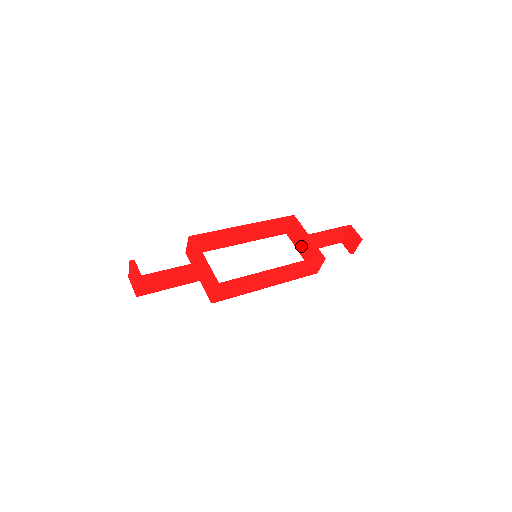
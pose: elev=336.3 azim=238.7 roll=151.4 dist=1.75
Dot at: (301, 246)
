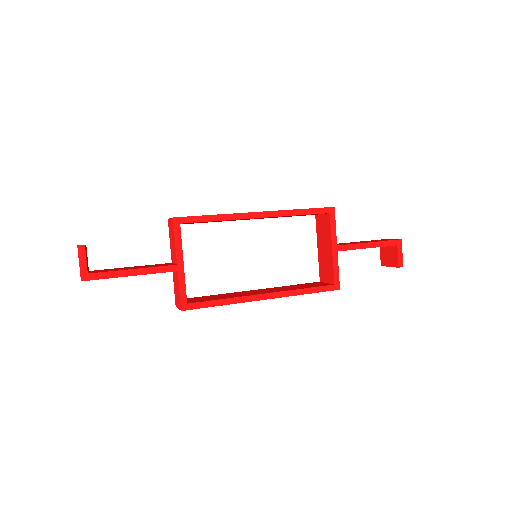
Dot at: (323, 248)
